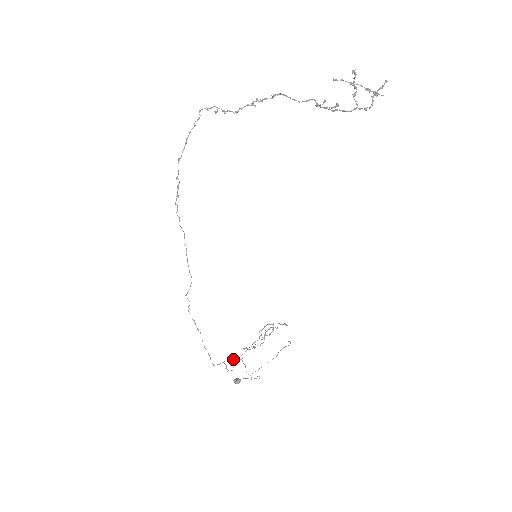
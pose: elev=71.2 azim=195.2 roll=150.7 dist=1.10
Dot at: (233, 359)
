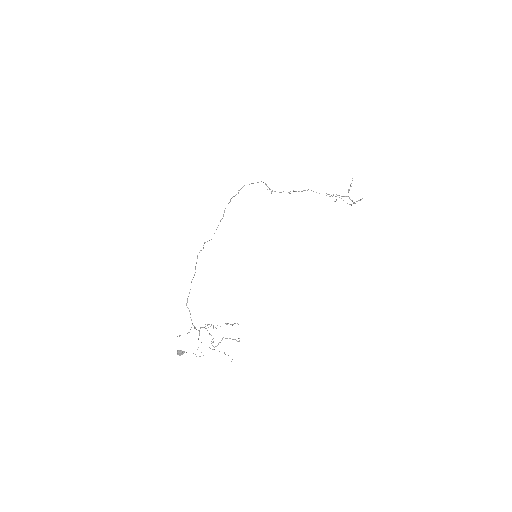
Dot at: (193, 325)
